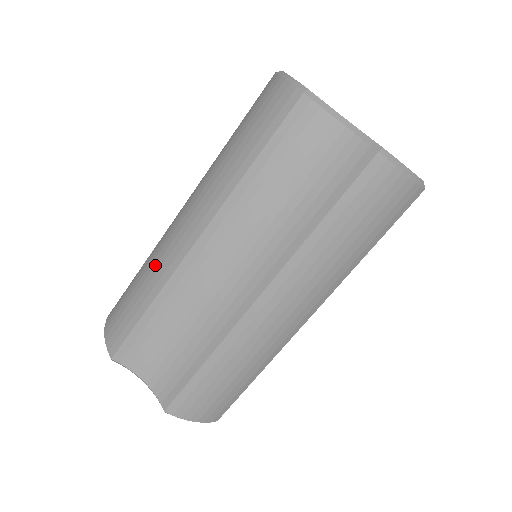
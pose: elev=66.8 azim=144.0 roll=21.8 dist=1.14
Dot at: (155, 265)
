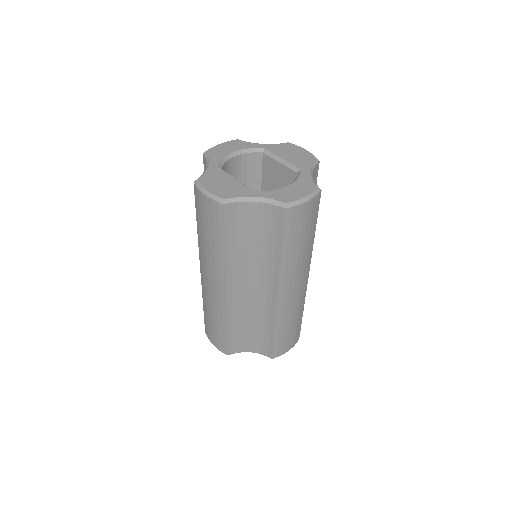
Dot at: (213, 307)
